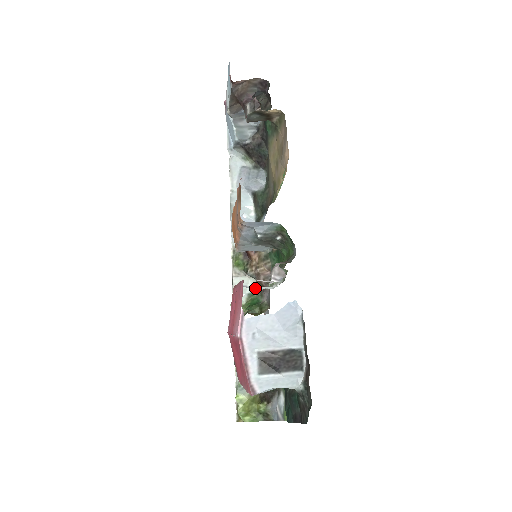
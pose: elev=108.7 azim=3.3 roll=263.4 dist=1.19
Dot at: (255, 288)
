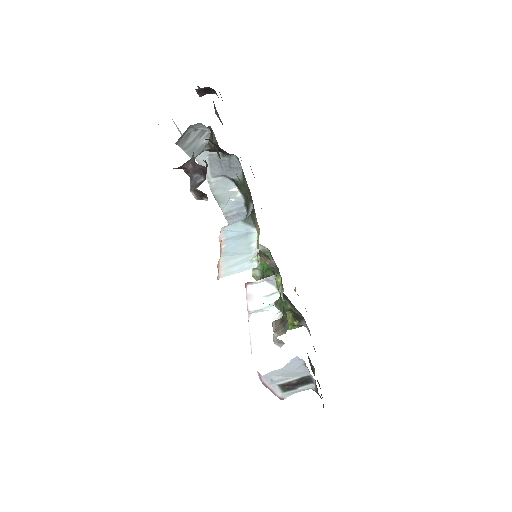
Dot at: (263, 298)
